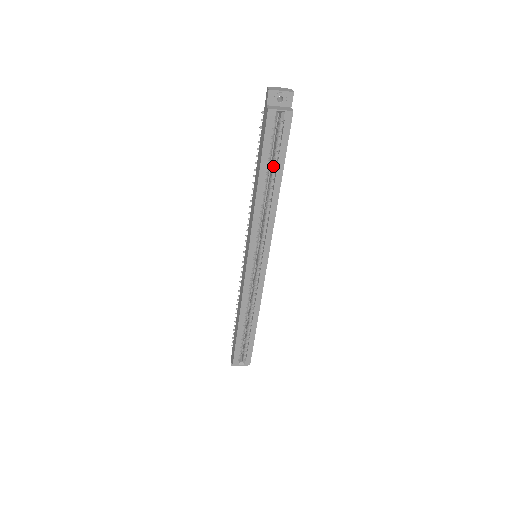
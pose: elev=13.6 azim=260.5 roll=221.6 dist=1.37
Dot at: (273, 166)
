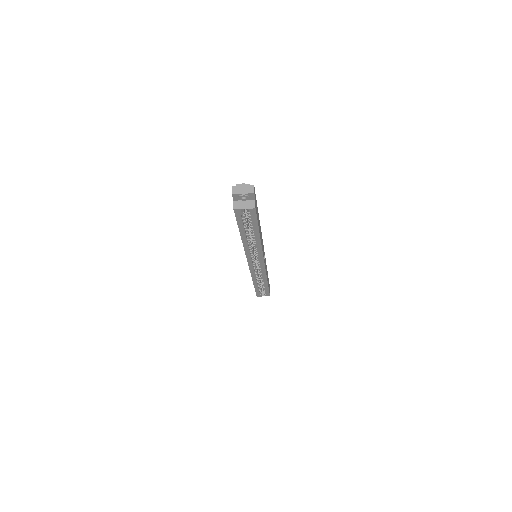
Dot at: (250, 228)
